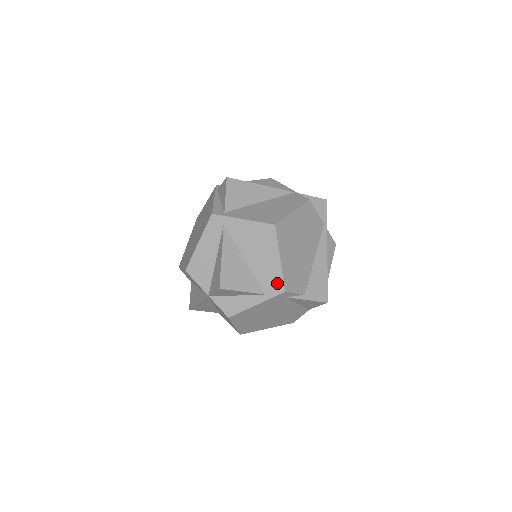
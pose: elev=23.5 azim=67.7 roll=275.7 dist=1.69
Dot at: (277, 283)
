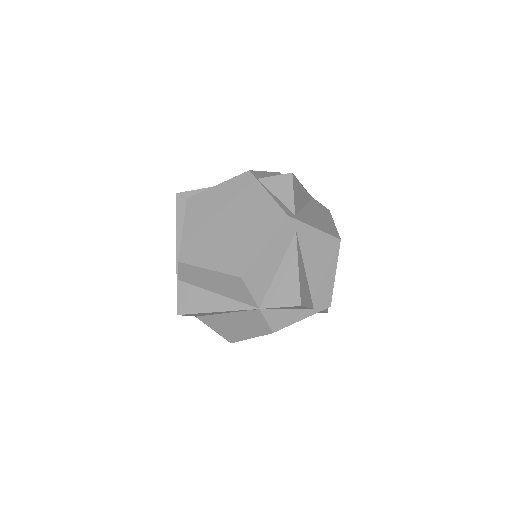
Dot at: (327, 298)
